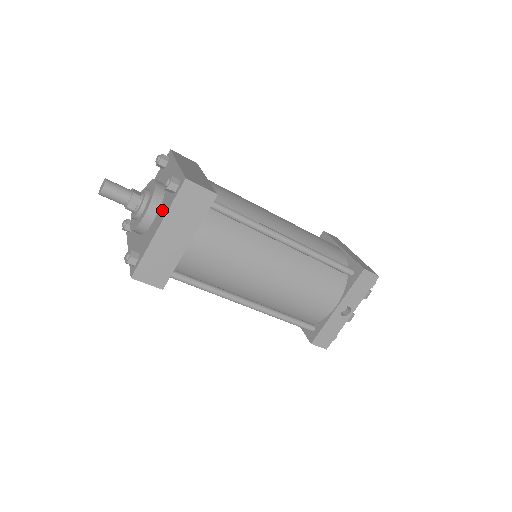
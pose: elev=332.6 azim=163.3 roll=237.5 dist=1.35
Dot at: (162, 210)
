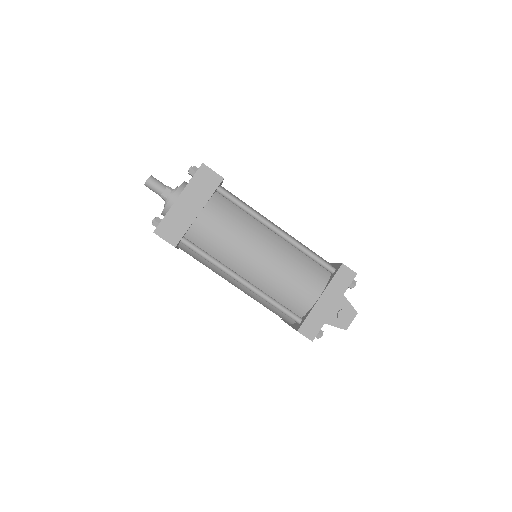
Dot at: occluded
